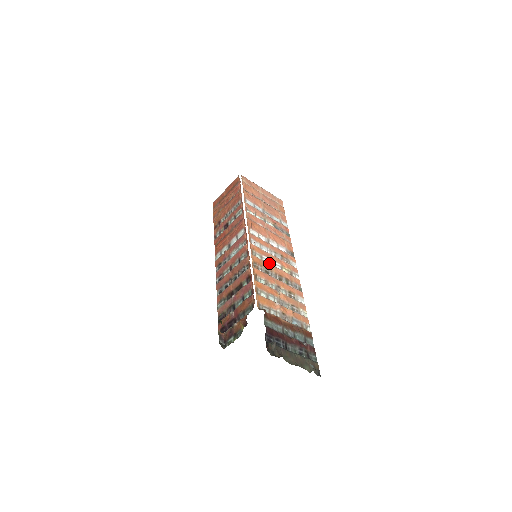
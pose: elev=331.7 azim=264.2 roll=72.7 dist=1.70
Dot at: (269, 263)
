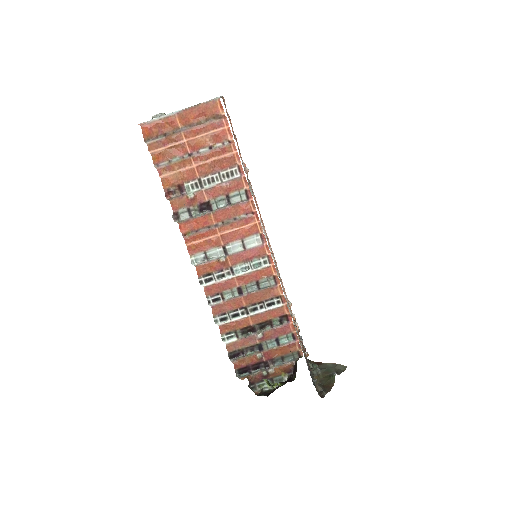
Dot at: occluded
